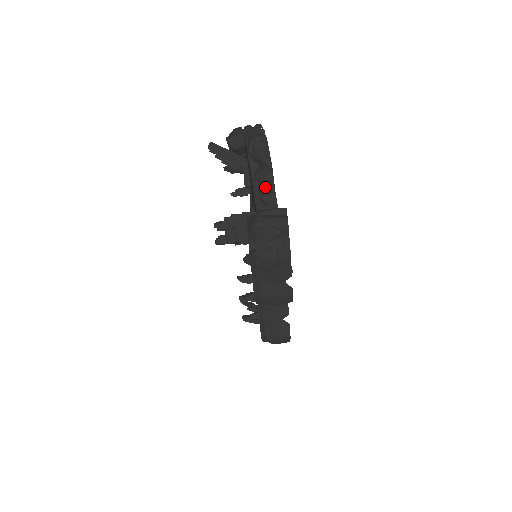
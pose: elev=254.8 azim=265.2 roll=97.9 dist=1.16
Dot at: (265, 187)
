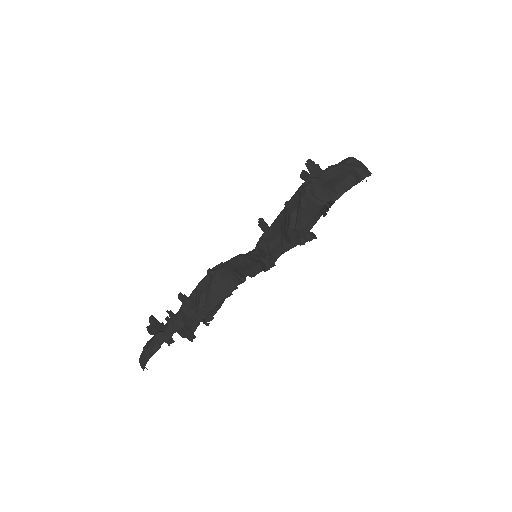
Dot at: occluded
